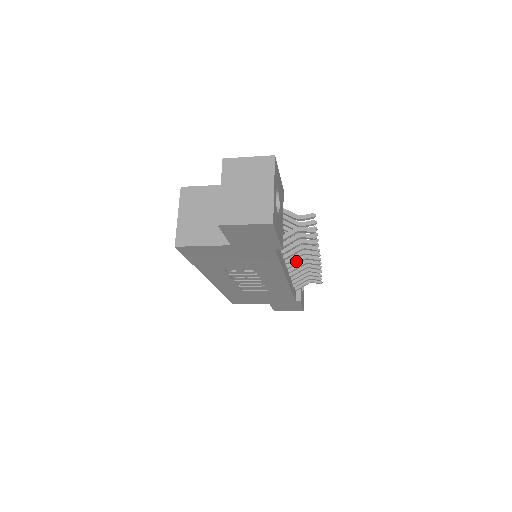
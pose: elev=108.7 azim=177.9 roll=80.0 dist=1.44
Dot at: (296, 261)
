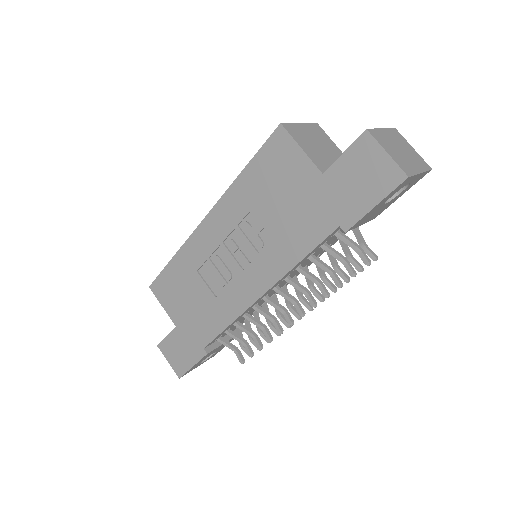
Dot at: (287, 293)
